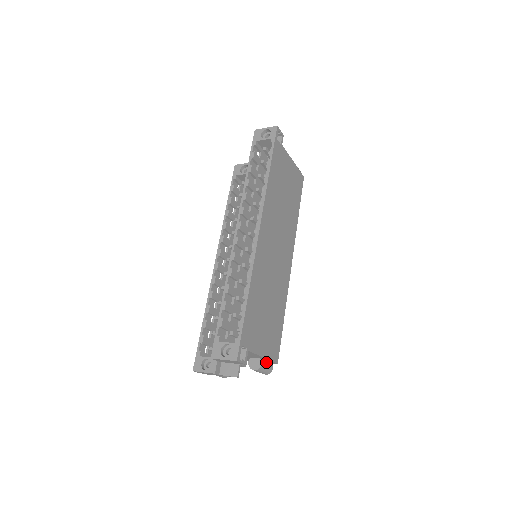
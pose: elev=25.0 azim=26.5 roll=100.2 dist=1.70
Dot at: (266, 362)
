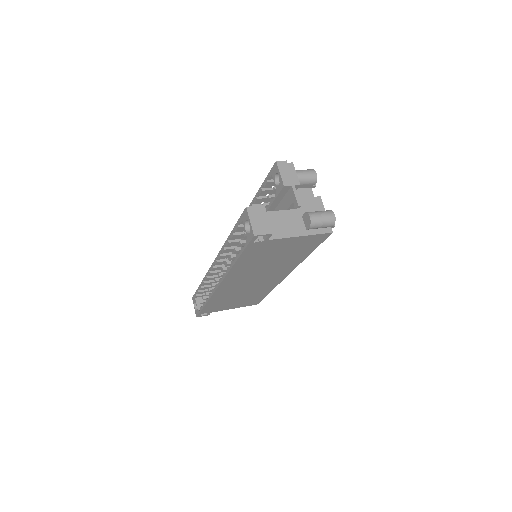
Dot at: occluded
